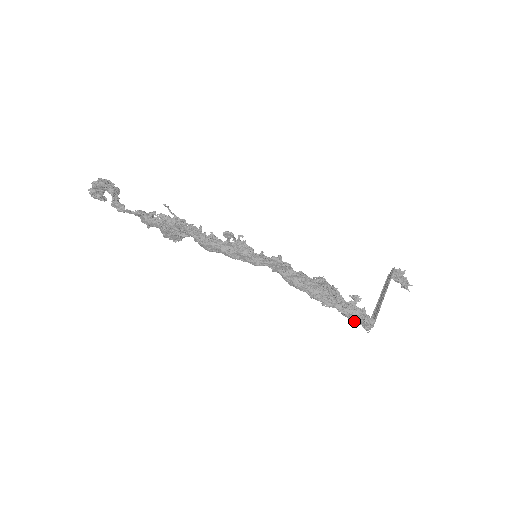
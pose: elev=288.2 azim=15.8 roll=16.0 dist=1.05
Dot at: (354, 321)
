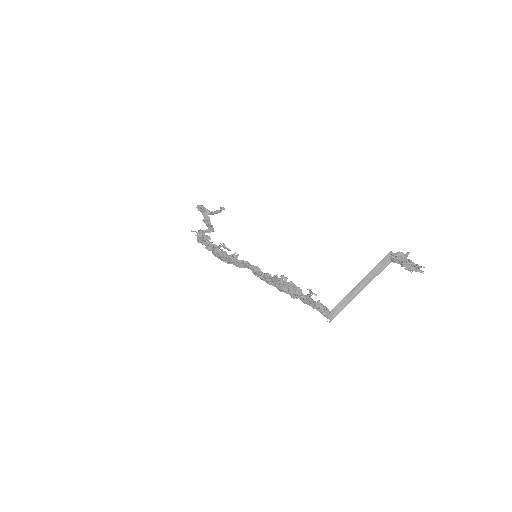
Dot at: occluded
